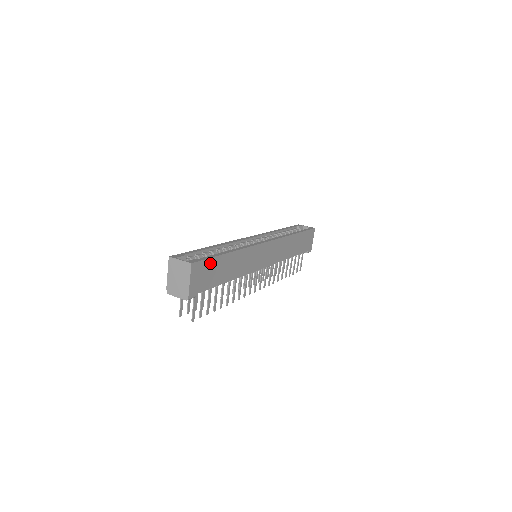
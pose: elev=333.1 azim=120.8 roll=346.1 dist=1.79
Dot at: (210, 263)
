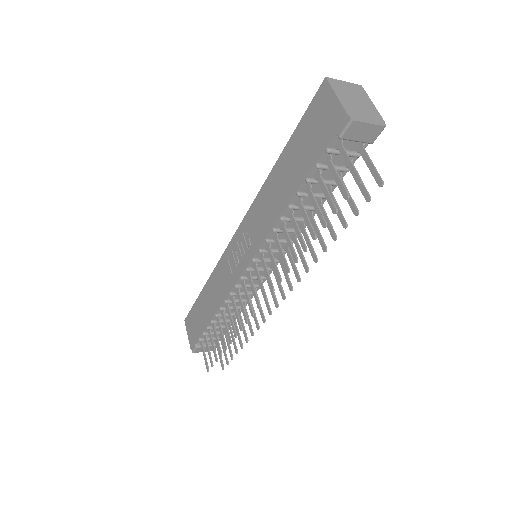
Dot at: occluded
